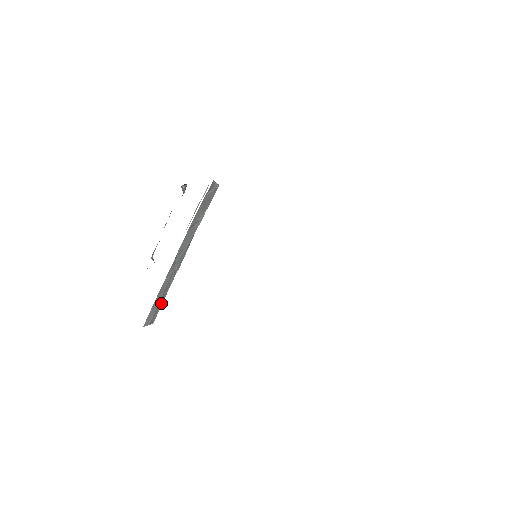
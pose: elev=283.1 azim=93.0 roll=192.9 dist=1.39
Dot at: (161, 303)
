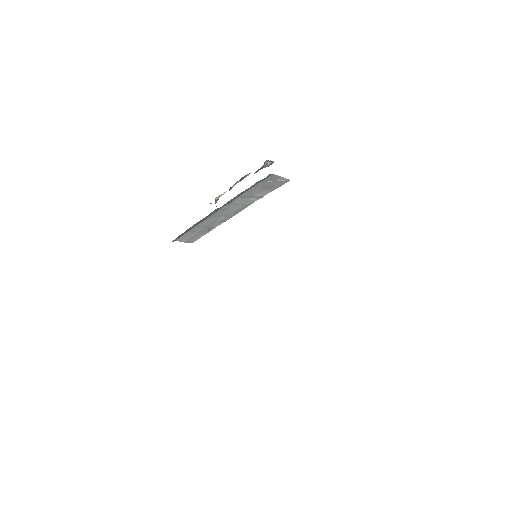
Dot at: (202, 234)
